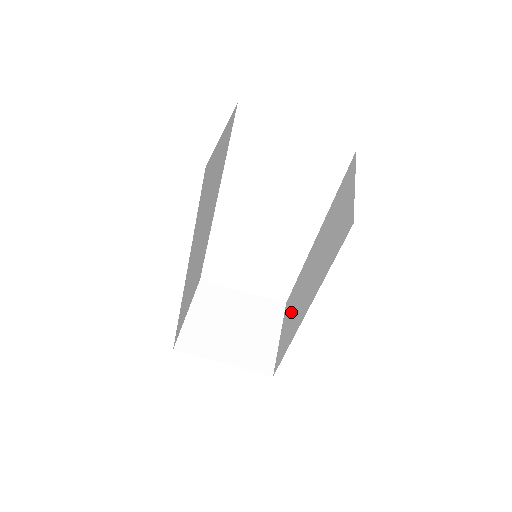
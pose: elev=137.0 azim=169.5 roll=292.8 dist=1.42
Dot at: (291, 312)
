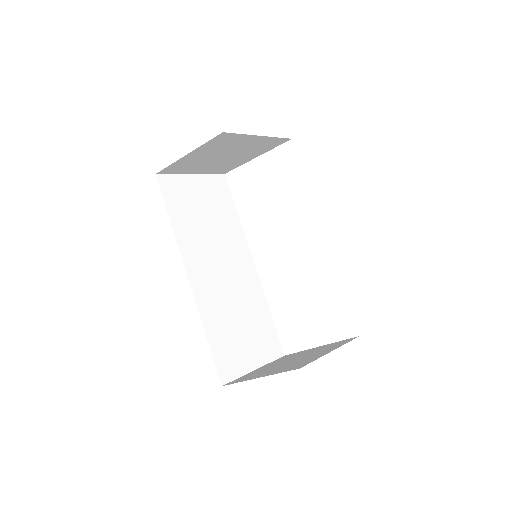
Dot at: occluded
